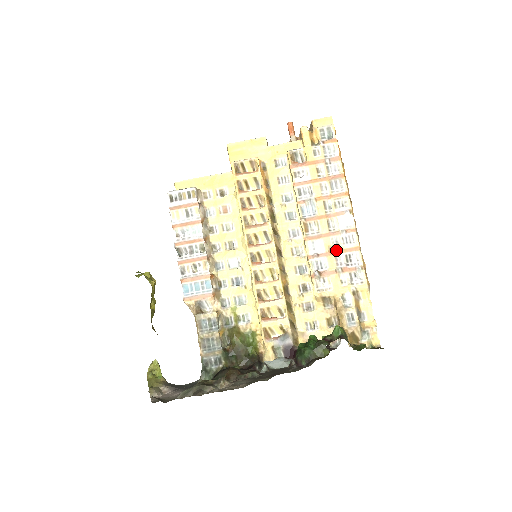
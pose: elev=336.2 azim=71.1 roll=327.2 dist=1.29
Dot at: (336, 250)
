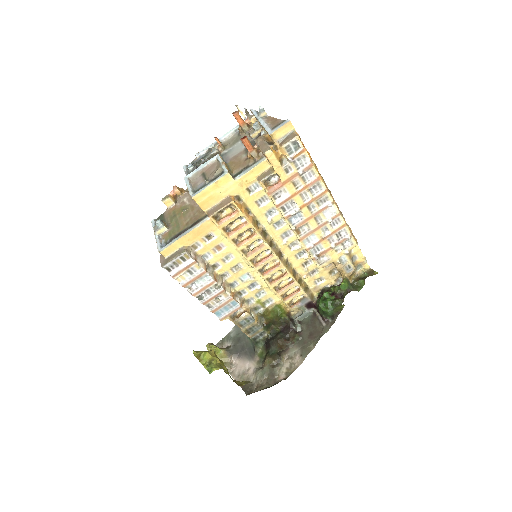
Dot at: (328, 235)
